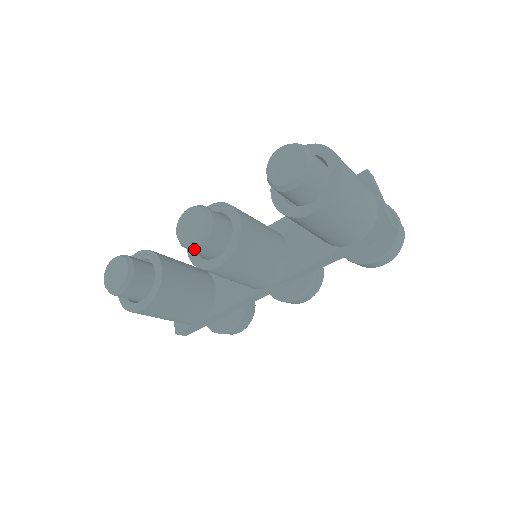
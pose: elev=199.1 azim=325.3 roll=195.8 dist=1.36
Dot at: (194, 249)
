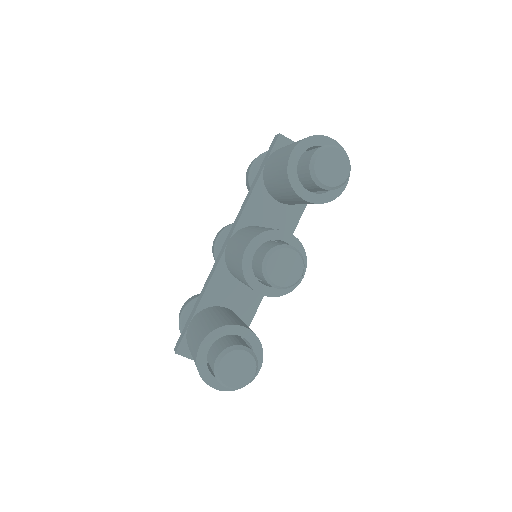
Dot at: (298, 281)
